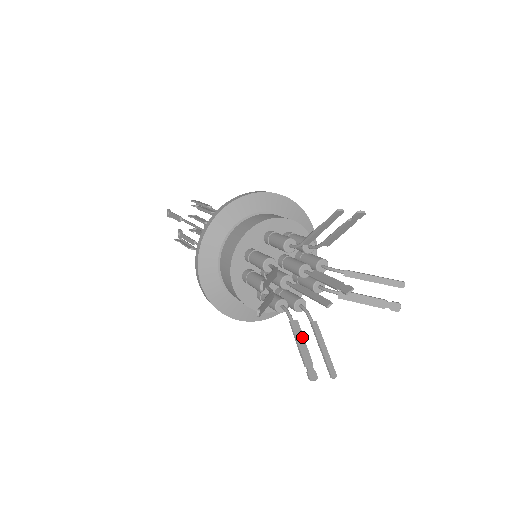
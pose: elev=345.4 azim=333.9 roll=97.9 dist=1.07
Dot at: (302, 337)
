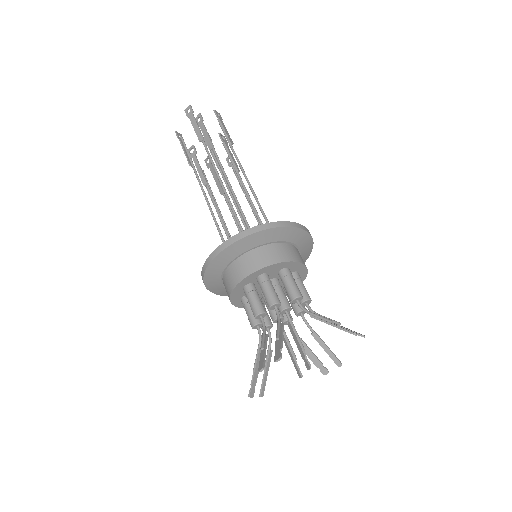
Dot at: (308, 350)
